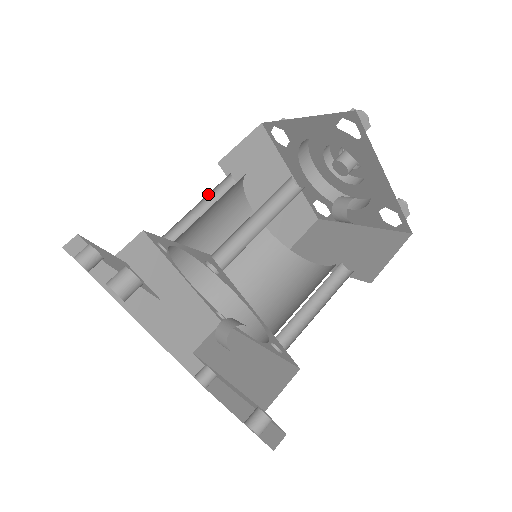
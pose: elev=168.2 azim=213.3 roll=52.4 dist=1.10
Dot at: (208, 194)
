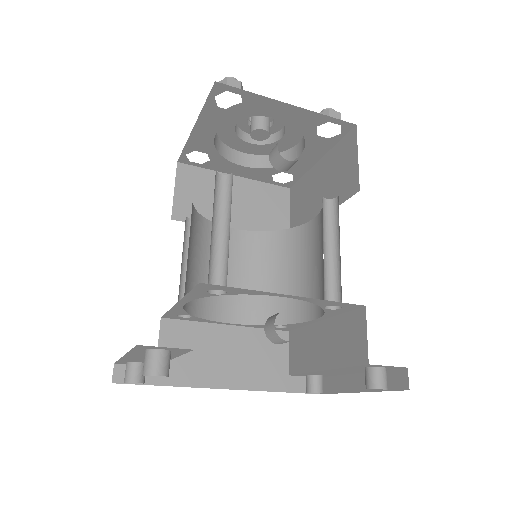
Dot at: (183, 247)
